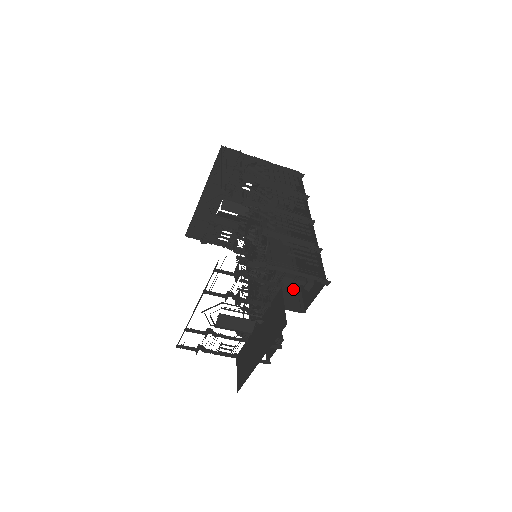
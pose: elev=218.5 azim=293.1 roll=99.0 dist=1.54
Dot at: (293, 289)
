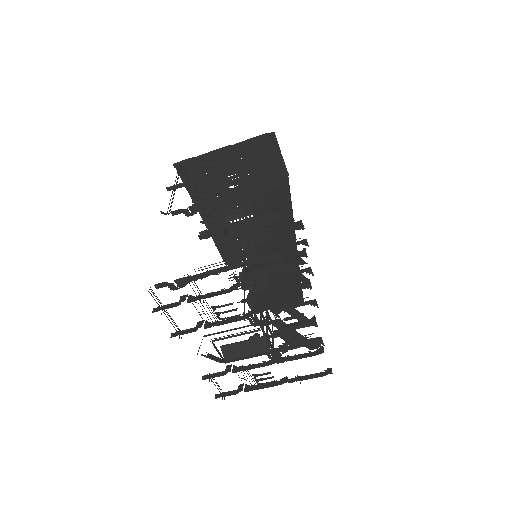
Dot at: (288, 277)
